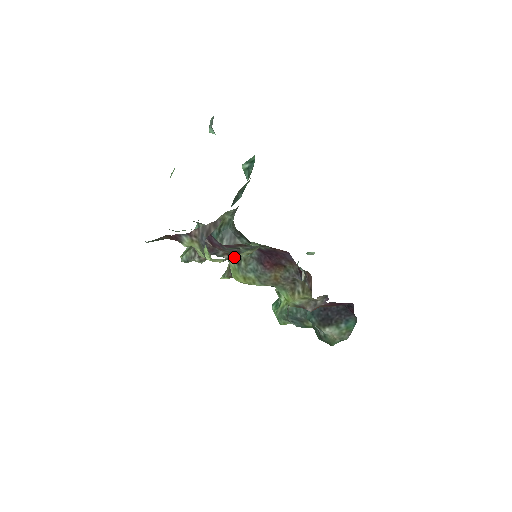
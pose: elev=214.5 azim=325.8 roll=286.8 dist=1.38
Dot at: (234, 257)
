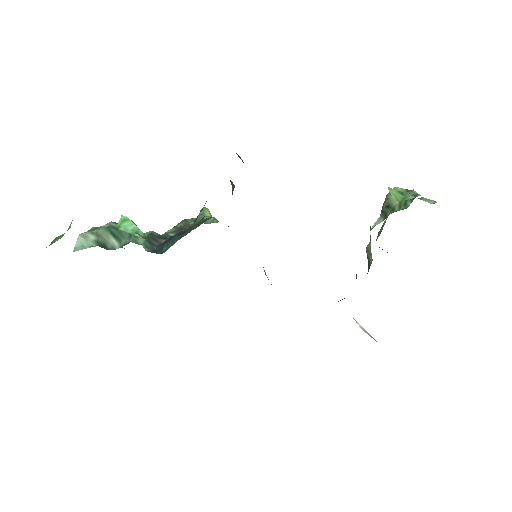
Dot at: occluded
